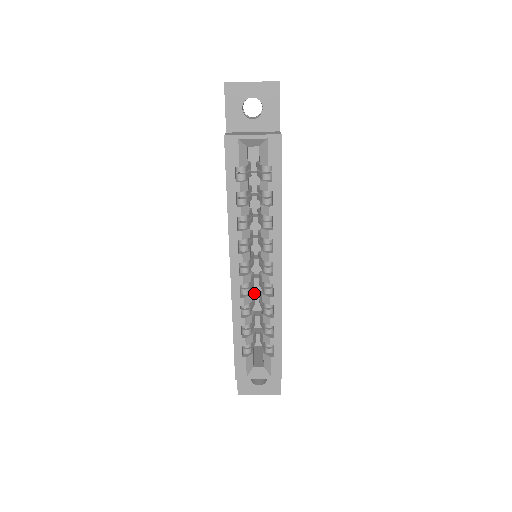
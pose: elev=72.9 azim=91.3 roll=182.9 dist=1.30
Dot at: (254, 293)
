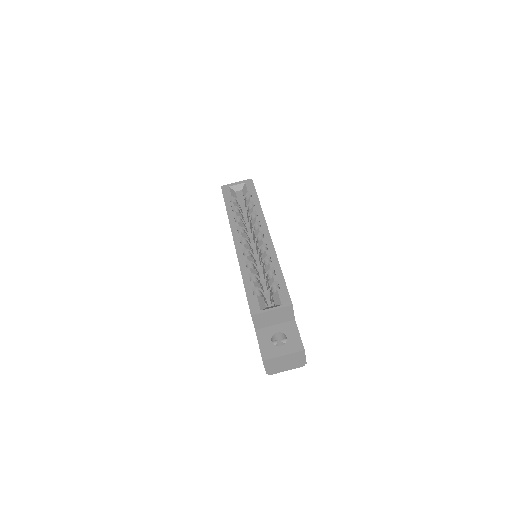
Dot at: (258, 273)
